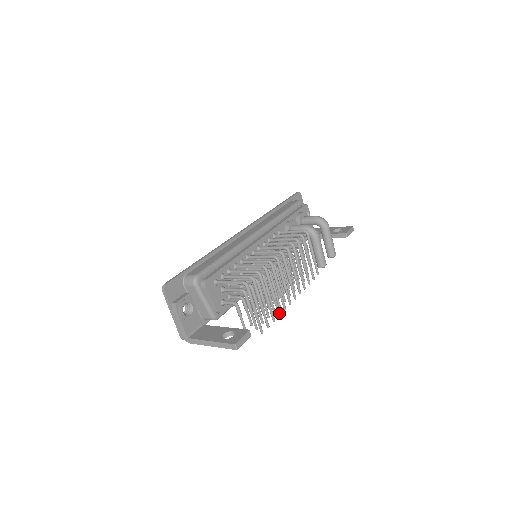
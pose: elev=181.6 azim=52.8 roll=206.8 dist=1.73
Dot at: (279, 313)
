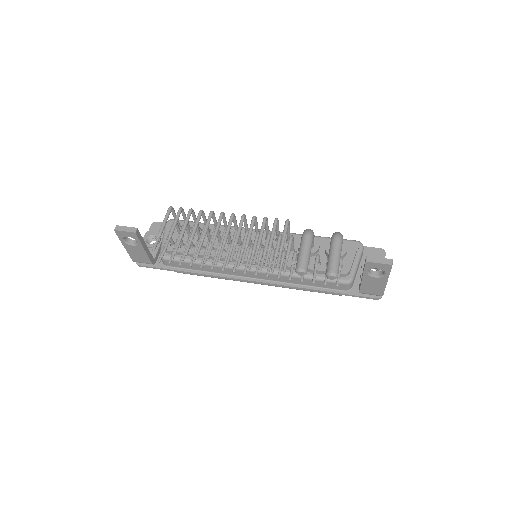
Dot at: (186, 251)
